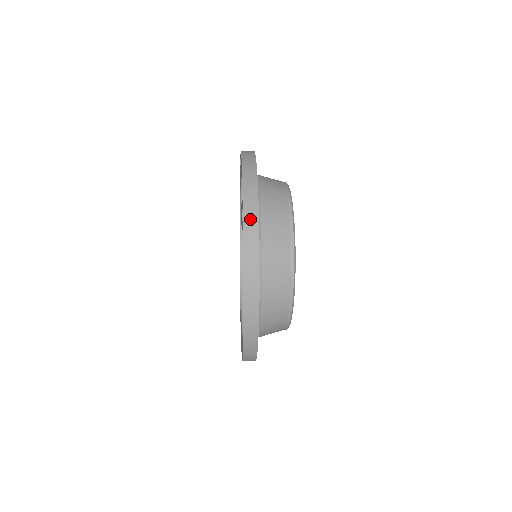
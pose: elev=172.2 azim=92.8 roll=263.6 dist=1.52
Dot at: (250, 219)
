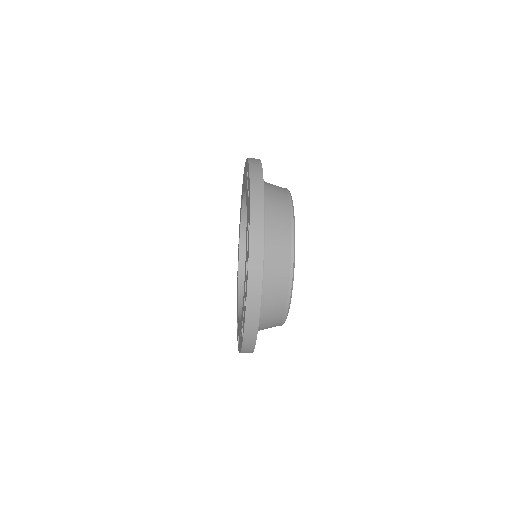
Dot at: (256, 191)
